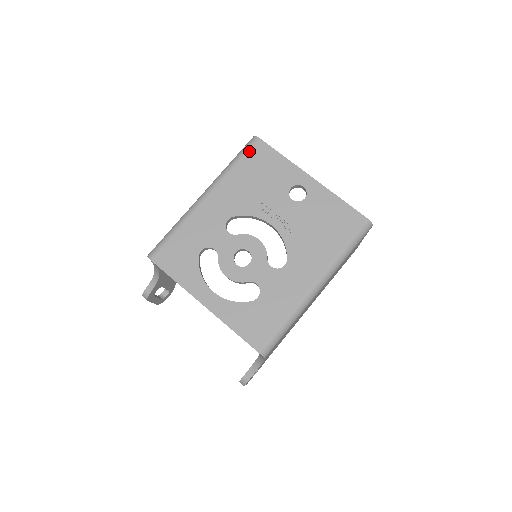
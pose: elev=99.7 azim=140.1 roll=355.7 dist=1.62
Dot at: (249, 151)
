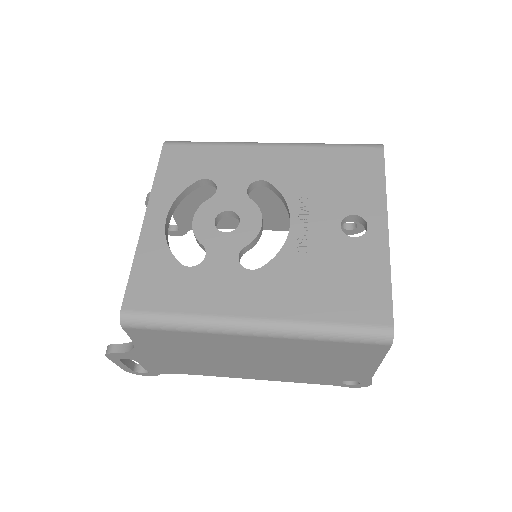
Dot at: (359, 148)
